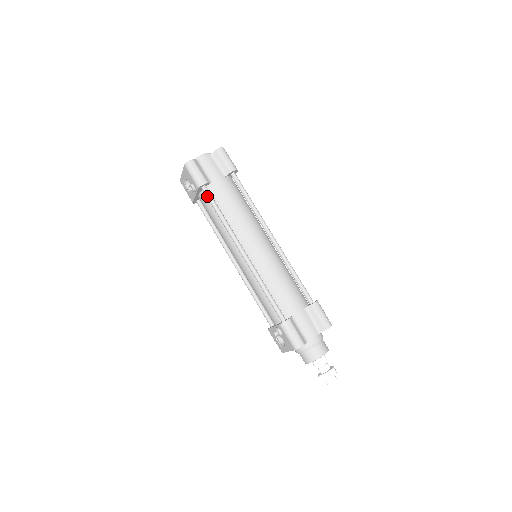
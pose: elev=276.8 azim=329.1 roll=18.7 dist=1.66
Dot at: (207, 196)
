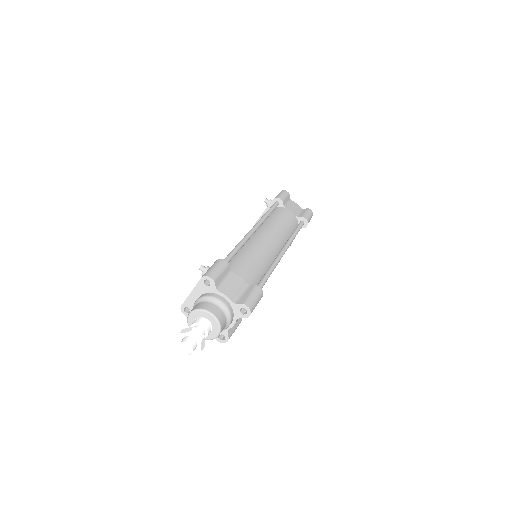
Dot at: (273, 204)
